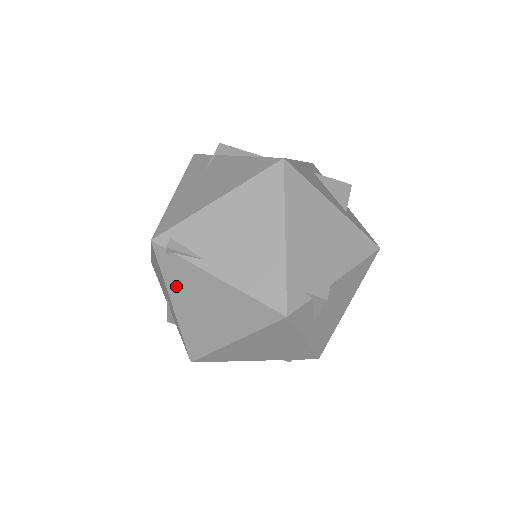
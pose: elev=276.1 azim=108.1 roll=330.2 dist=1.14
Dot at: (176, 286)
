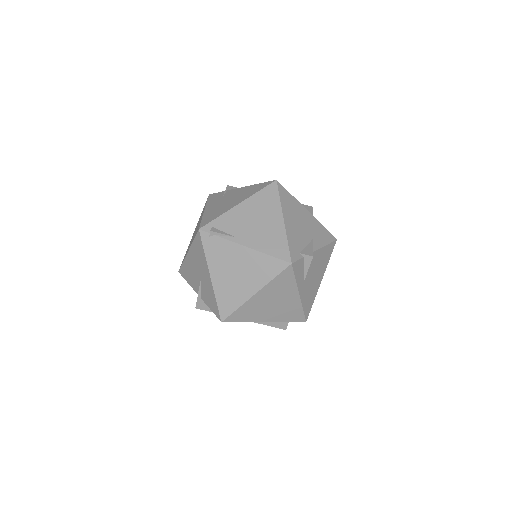
Dot at: (214, 260)
